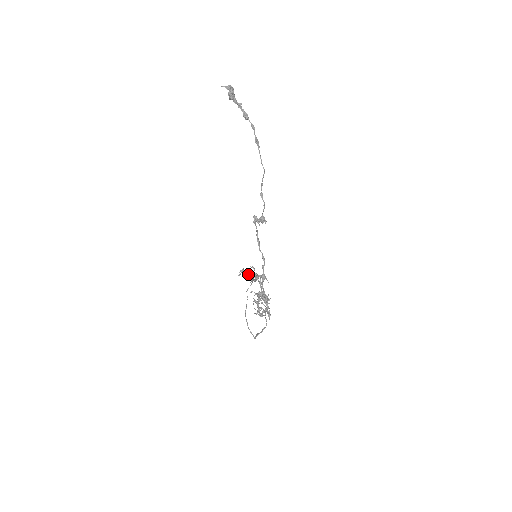
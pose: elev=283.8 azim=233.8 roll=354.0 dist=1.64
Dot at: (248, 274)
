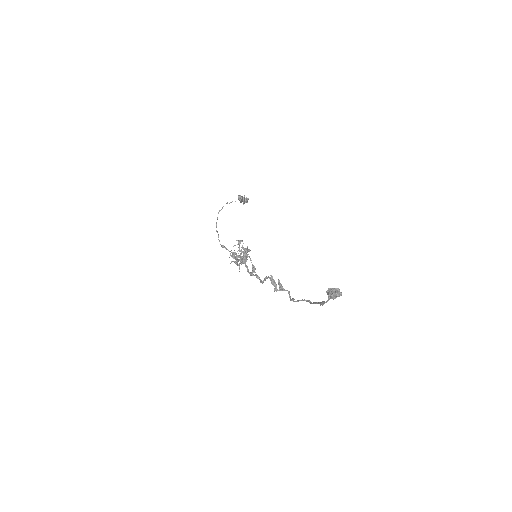
Dot at: (238, 196)
